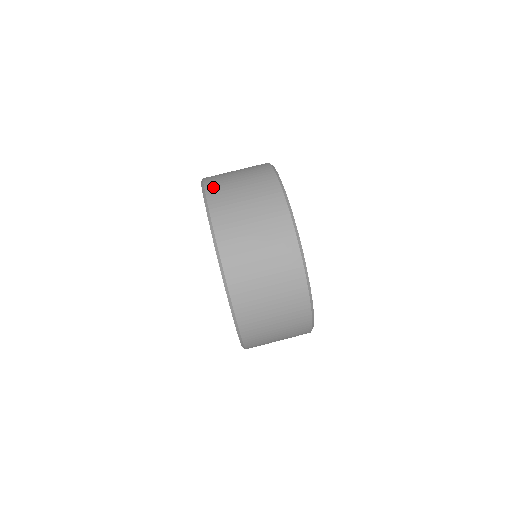
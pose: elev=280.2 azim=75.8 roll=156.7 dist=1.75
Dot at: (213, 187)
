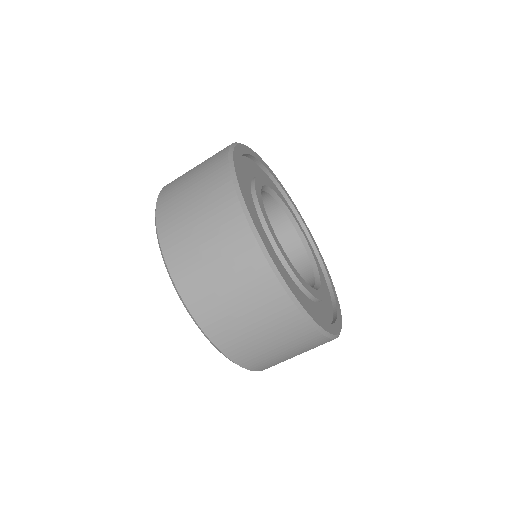
Dot at: (166, 230)
